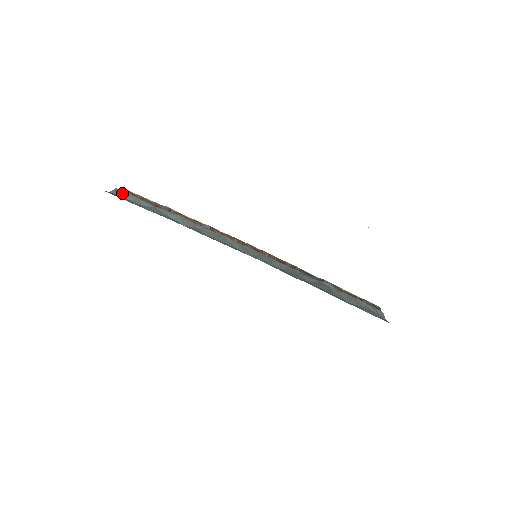
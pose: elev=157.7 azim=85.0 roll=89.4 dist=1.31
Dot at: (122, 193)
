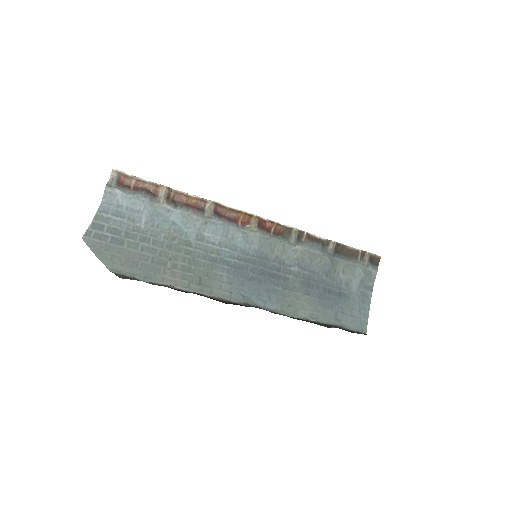
Dot at: (114, 194)
